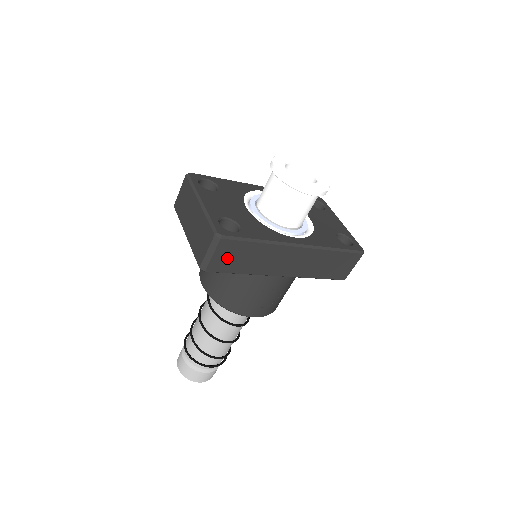
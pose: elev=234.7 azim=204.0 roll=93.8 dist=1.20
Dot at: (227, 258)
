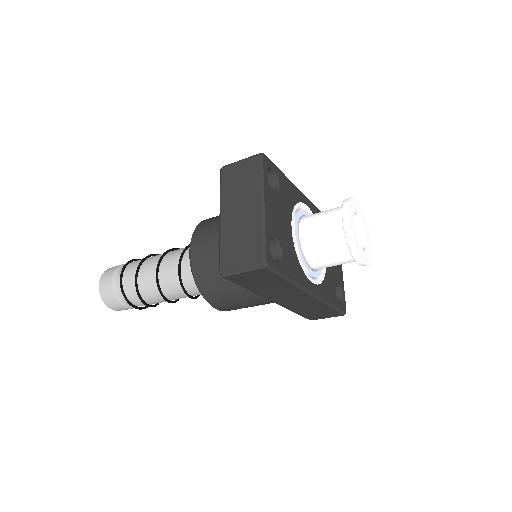
Dot at: (252, 278)
